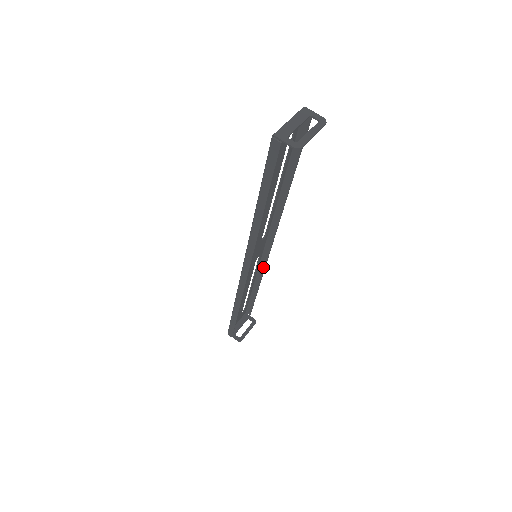
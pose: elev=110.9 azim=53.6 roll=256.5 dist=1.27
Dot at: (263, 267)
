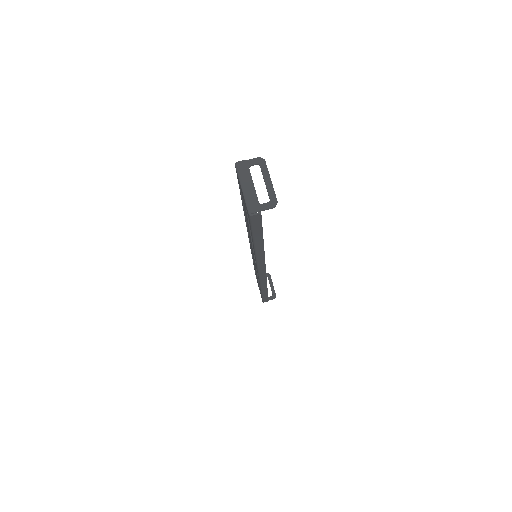
Dot at: occluded
